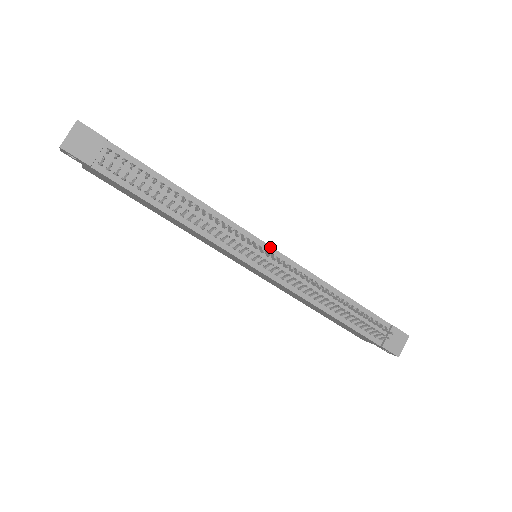
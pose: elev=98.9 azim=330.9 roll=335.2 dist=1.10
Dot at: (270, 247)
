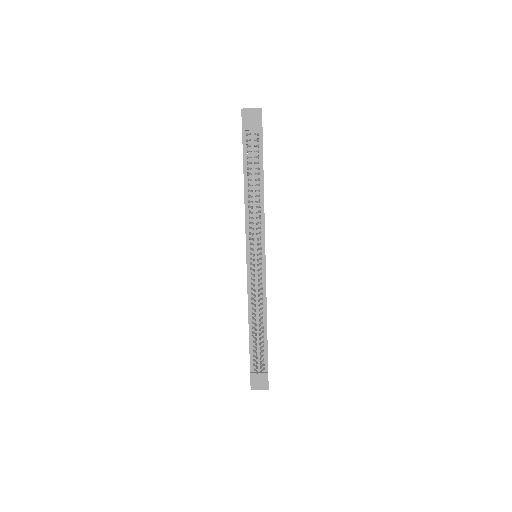
Dot at: (265, 260)
